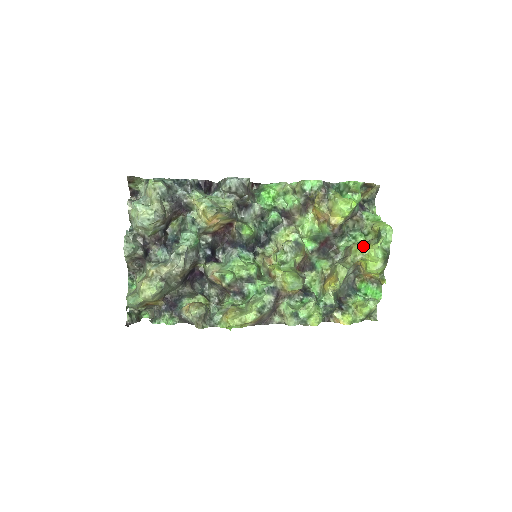
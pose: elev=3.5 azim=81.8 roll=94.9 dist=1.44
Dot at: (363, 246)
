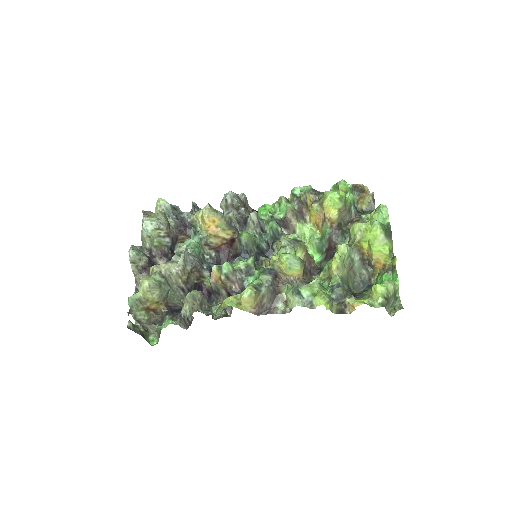
Dot at: (358, 222)
